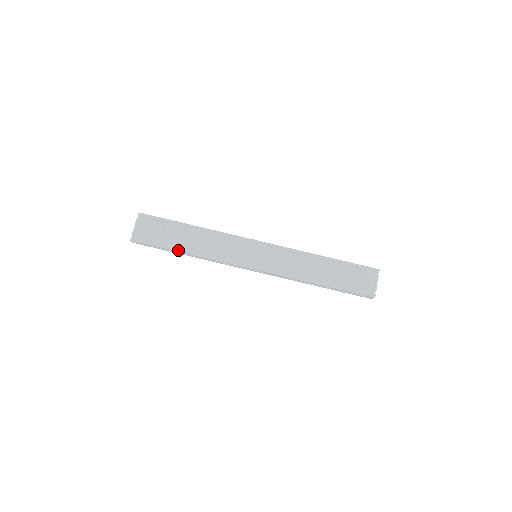
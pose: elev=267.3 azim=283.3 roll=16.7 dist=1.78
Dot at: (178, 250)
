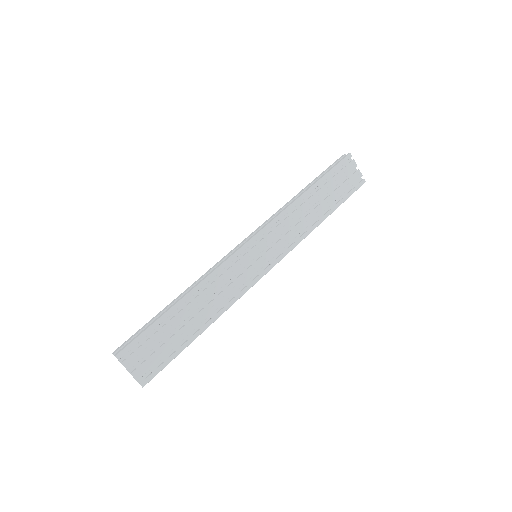
Dot at: (195, 338)
